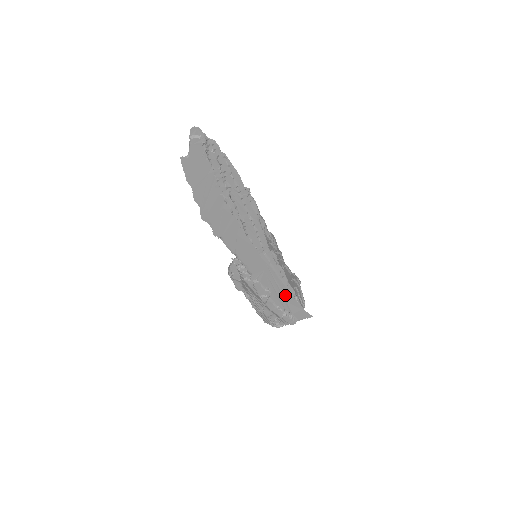
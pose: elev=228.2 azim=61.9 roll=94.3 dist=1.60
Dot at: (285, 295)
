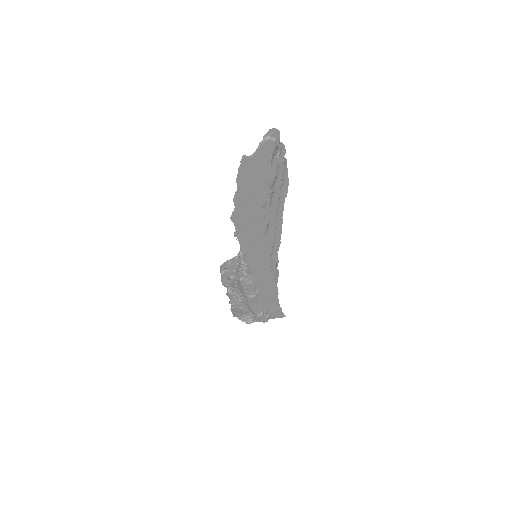
Dot at: (271, 297)
